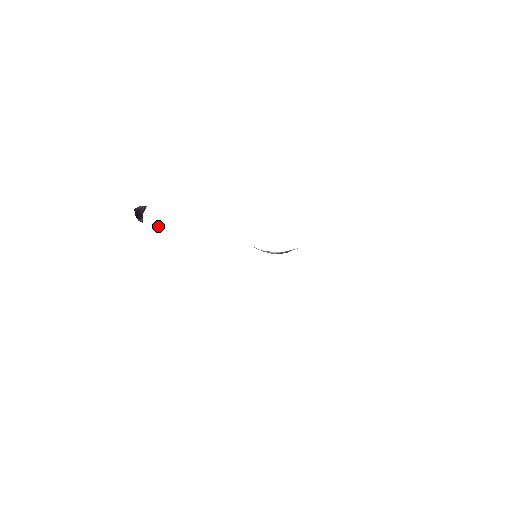
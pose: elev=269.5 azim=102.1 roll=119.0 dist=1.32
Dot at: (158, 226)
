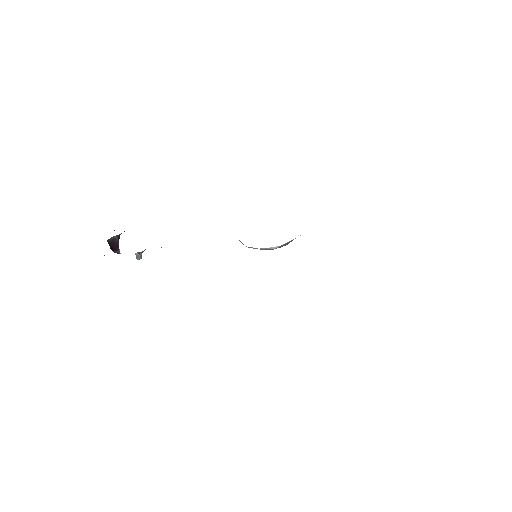
Dot at: (138, 252)
